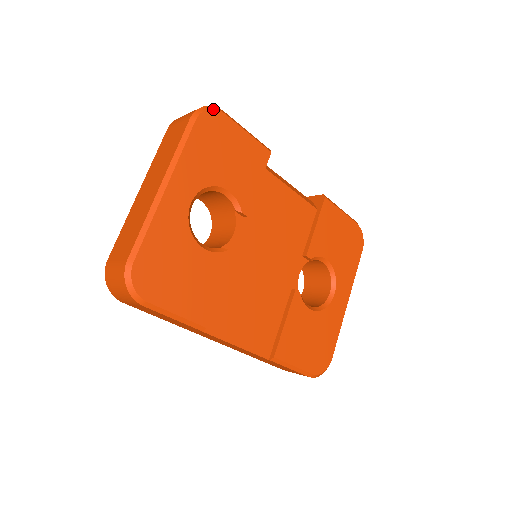
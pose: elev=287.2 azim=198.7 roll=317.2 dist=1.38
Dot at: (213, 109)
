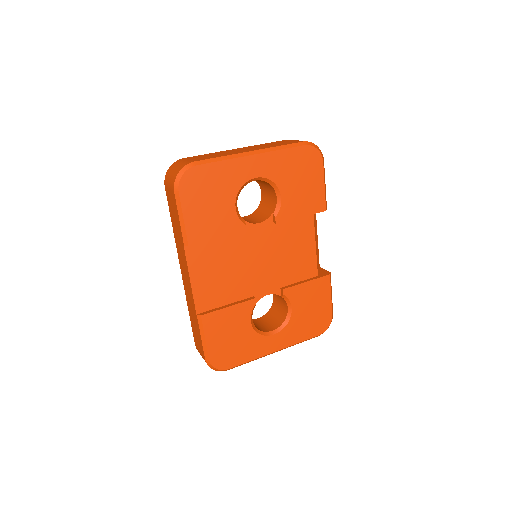
Dot at: (320, 151)
